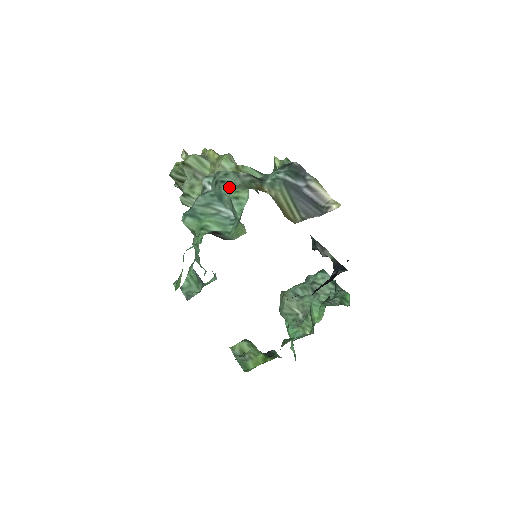
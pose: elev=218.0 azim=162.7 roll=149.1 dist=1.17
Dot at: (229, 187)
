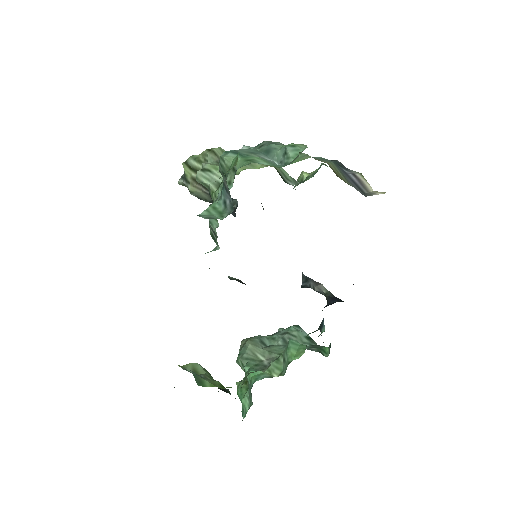
Dot at: occluded
